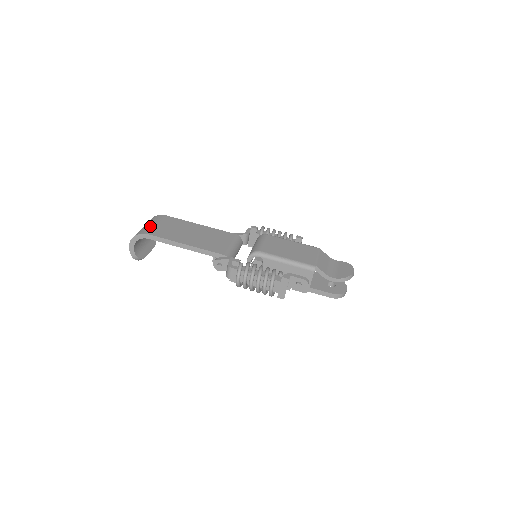
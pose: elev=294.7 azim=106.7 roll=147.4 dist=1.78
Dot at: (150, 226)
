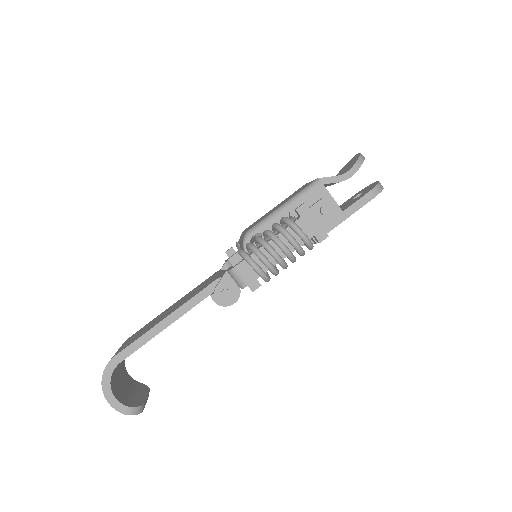
Dot at: occluded
